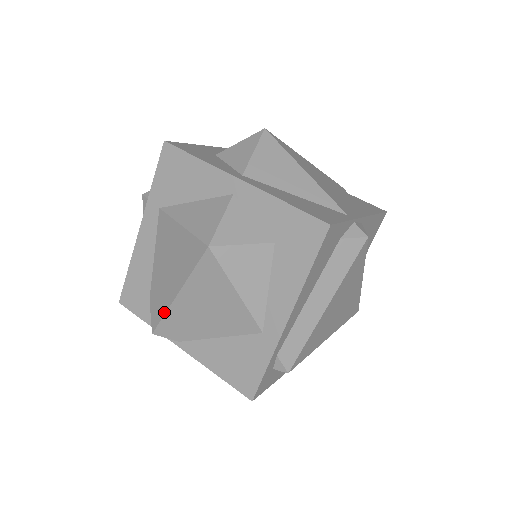
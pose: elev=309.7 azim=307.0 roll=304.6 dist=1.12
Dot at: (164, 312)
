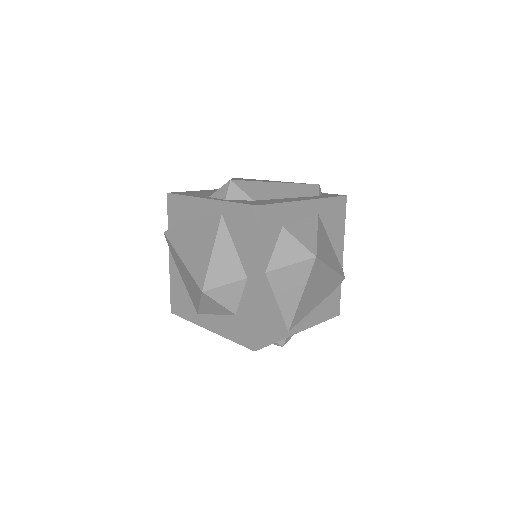
Dot at: (174, 246)
